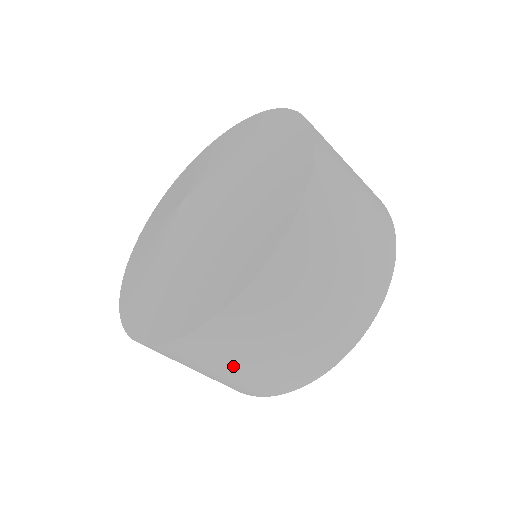
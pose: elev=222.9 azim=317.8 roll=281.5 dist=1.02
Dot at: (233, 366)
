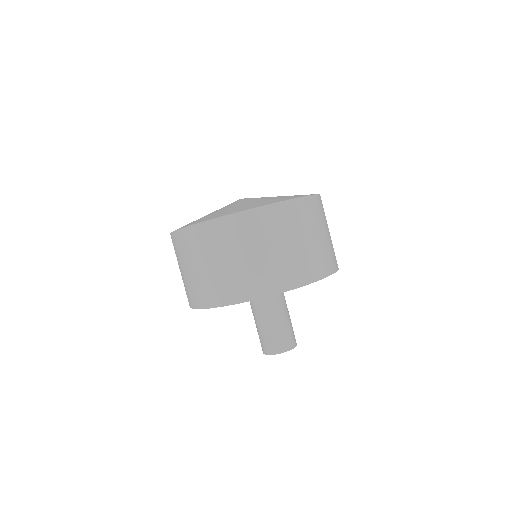
Dot at: (256, 250)
